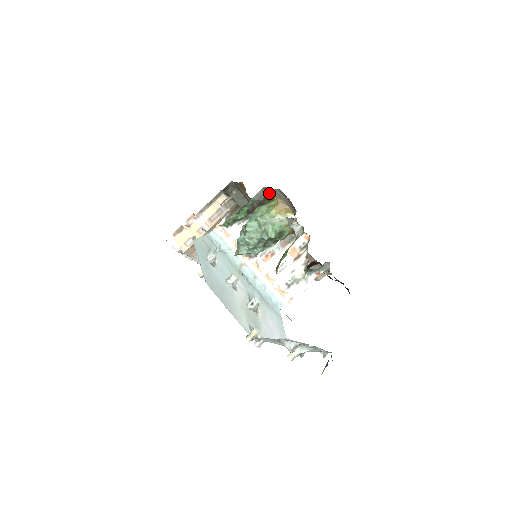
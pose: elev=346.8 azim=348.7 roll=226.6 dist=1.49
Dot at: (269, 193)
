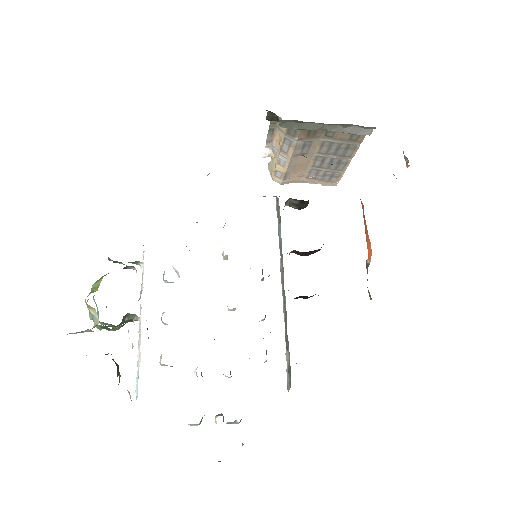
Dot at: occluded
